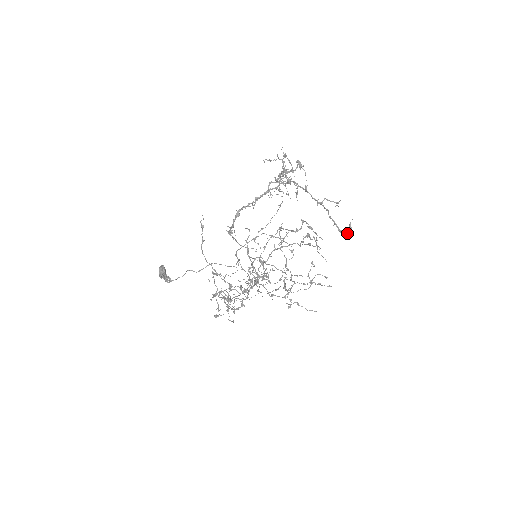
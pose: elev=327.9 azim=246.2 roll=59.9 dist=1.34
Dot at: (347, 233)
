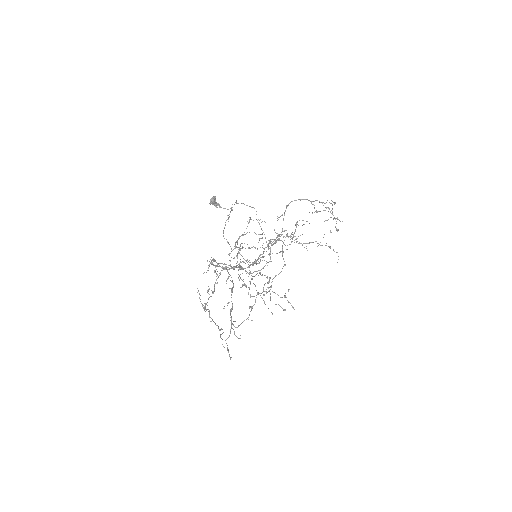
Dot at: (230, 357)
